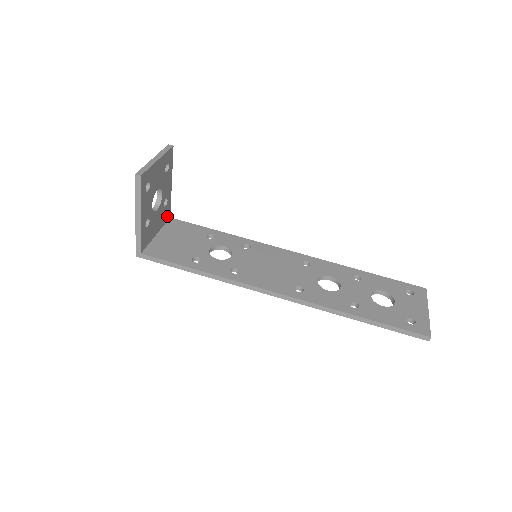
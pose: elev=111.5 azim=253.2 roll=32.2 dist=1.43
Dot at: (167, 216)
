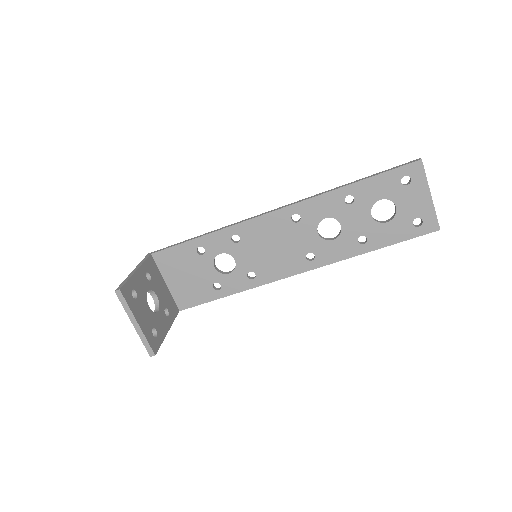
Dot at: (152, 263)
